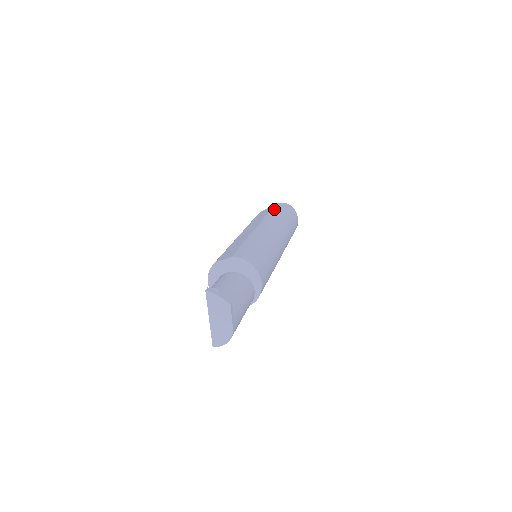
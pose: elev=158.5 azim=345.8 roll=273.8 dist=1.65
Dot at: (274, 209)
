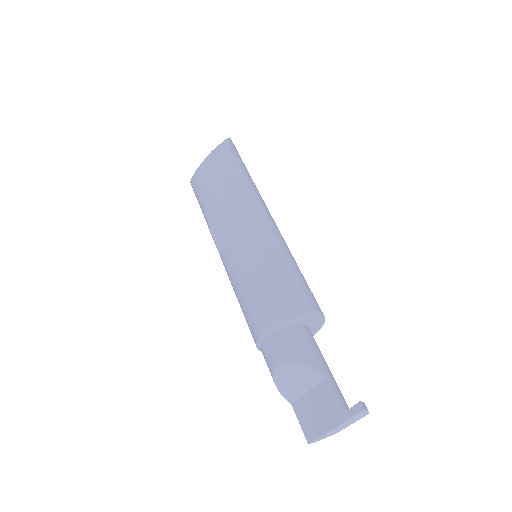
Dot at: (239, 159)
